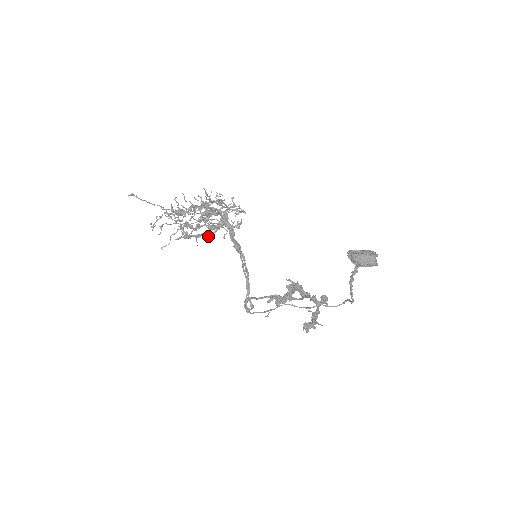
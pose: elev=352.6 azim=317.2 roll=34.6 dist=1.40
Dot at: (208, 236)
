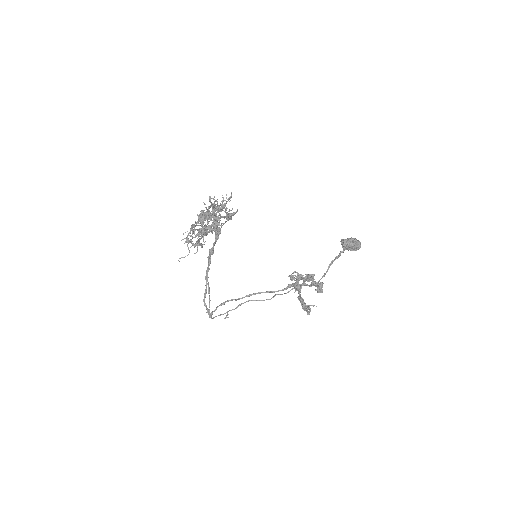
Dot at: occluded
